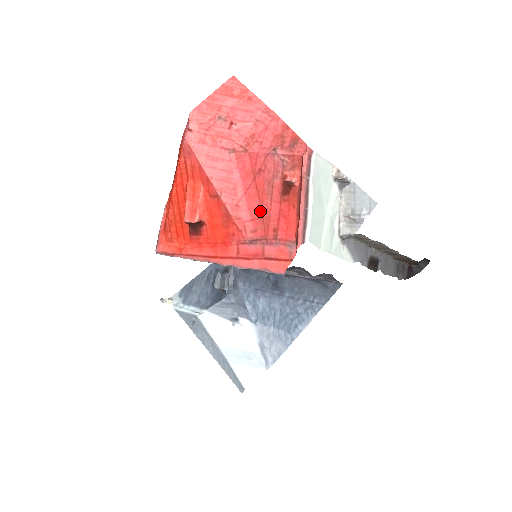
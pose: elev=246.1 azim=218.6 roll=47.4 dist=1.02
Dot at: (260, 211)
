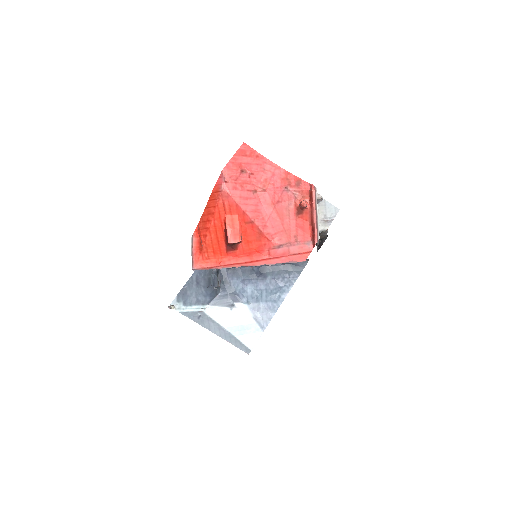
Dot at: (282, 227)
